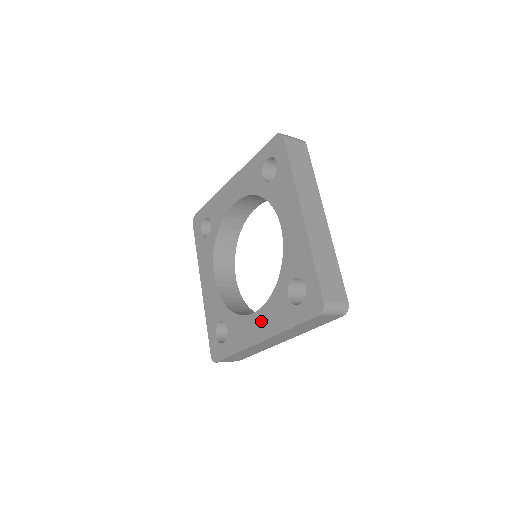
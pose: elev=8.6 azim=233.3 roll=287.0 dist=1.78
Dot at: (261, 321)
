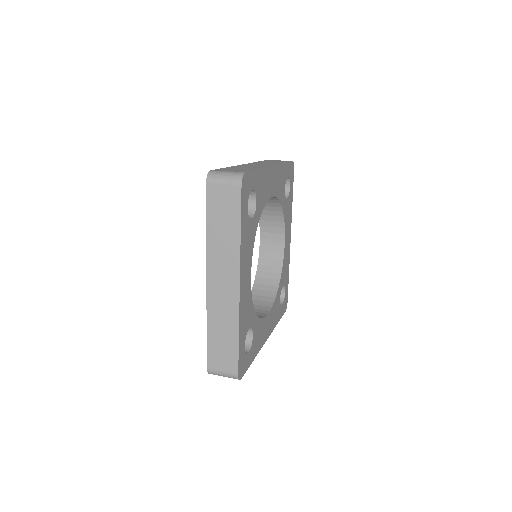
Dot at: occluded
